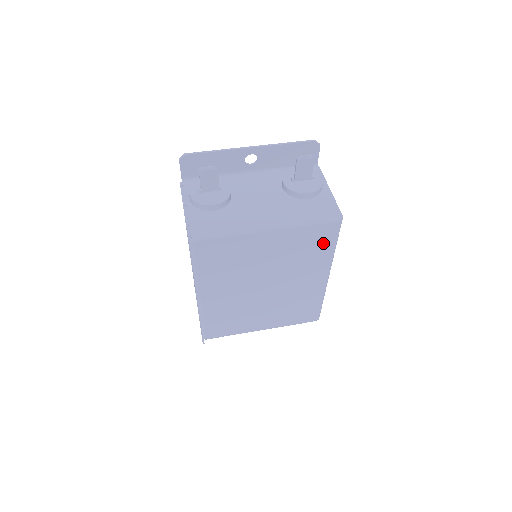
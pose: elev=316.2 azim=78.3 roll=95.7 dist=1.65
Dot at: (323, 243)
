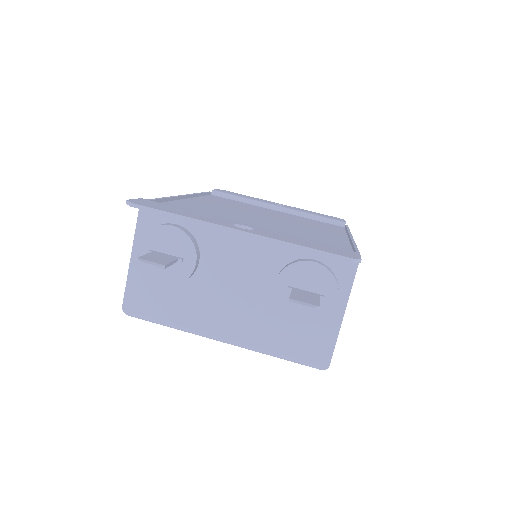
Dot at: occluded
